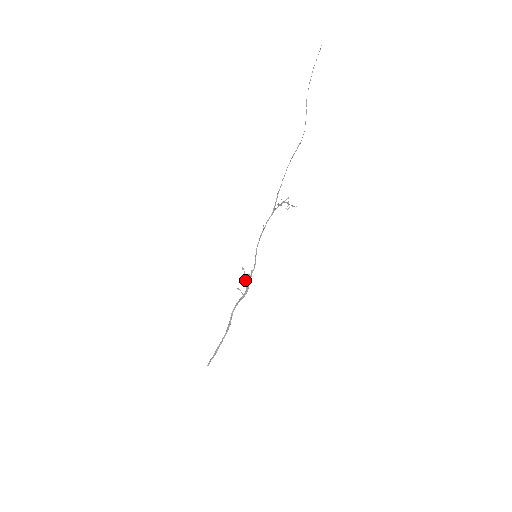
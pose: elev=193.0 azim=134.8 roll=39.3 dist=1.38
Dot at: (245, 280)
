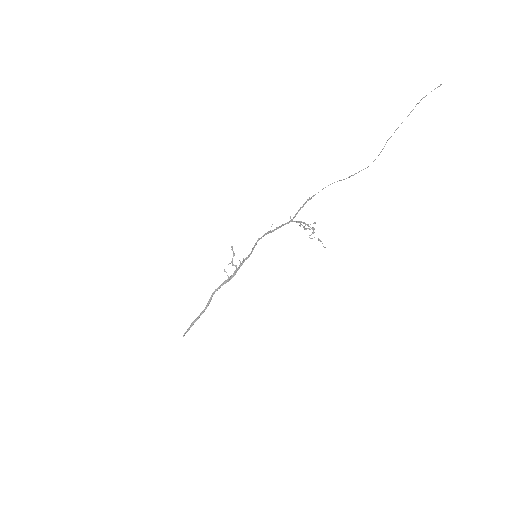
Dot at: (234, 265)
